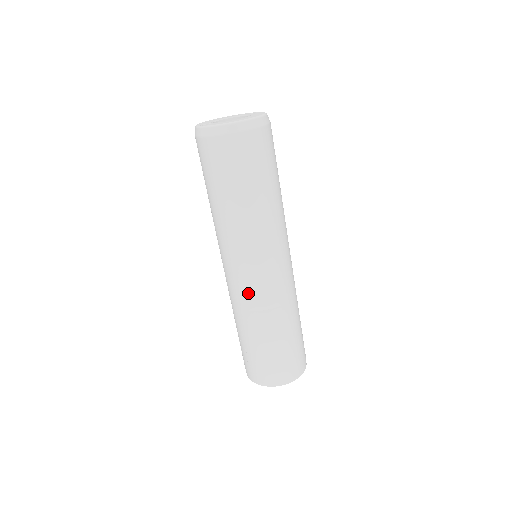
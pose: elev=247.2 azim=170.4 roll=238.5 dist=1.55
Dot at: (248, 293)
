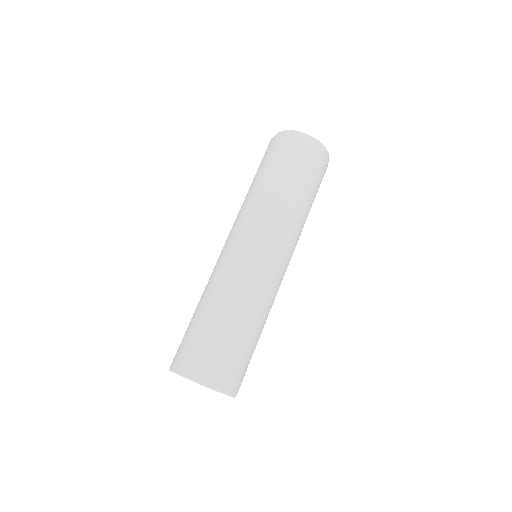
Dot at: (224, 262)
